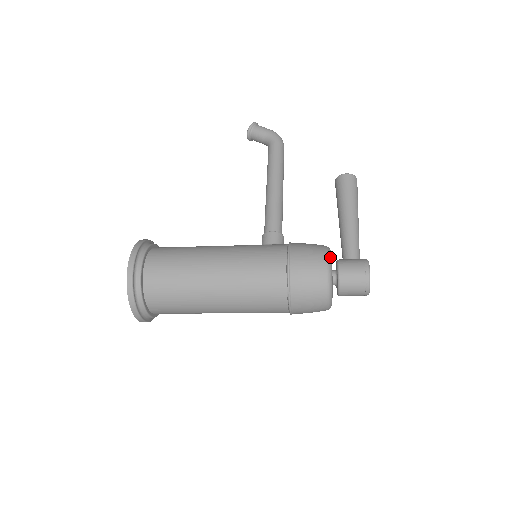
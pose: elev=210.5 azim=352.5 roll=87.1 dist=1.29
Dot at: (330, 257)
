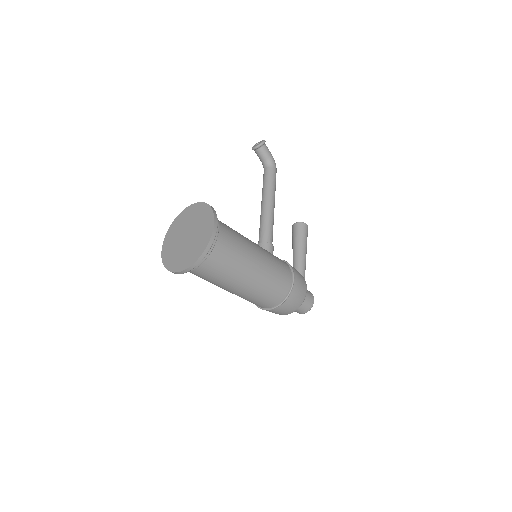
Dot at: (306, 285)
